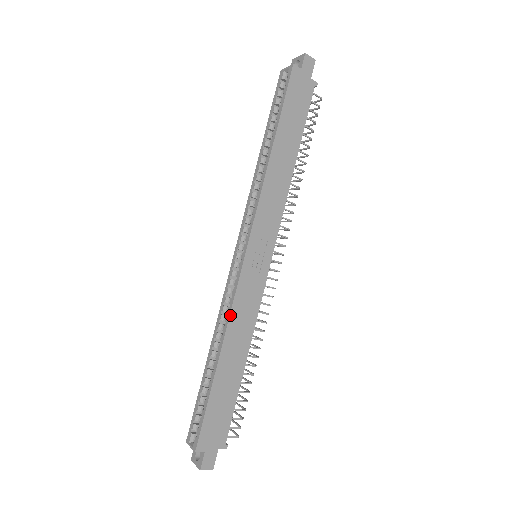
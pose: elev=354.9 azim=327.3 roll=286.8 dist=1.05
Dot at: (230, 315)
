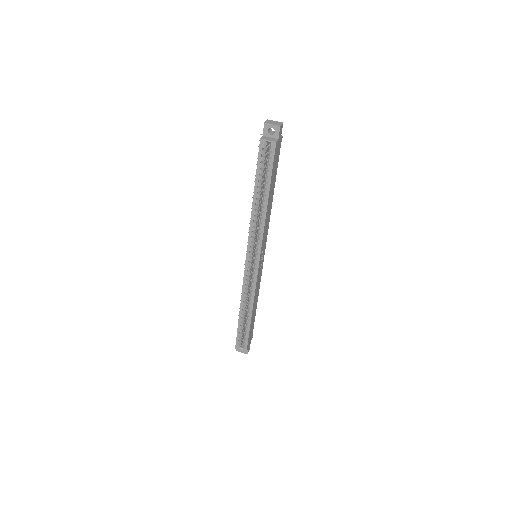
Dot at: (254, 296)
